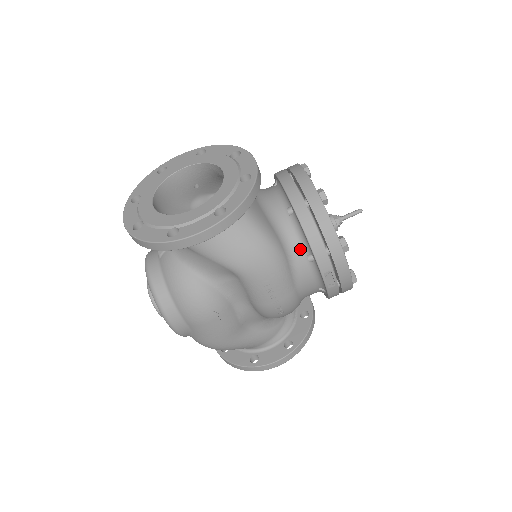
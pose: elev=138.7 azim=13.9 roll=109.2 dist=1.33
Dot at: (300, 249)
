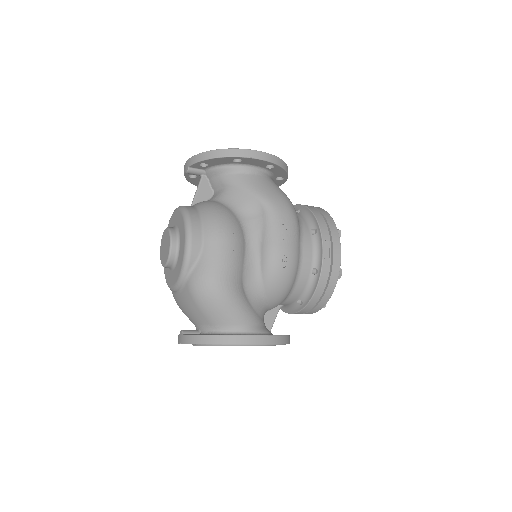
Dot at: (306, 225)
